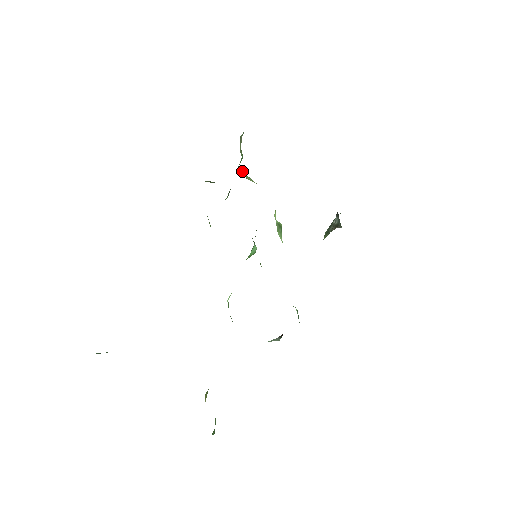
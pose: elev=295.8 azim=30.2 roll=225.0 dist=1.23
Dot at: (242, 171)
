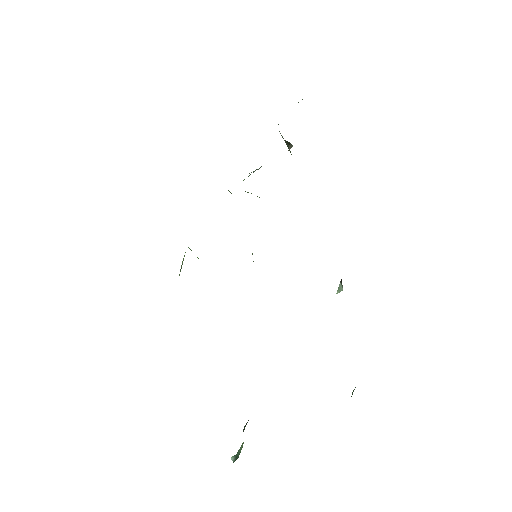
Dot at: occluded
